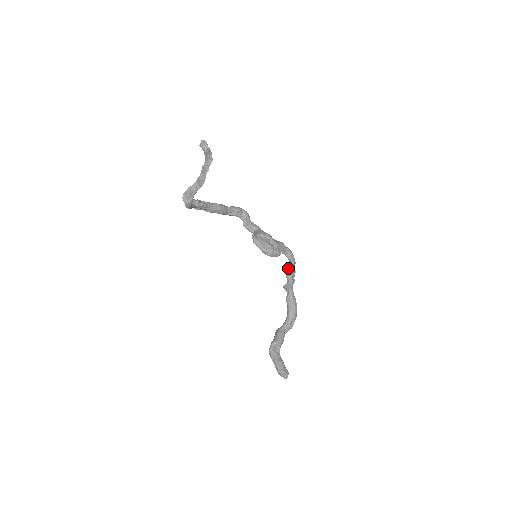
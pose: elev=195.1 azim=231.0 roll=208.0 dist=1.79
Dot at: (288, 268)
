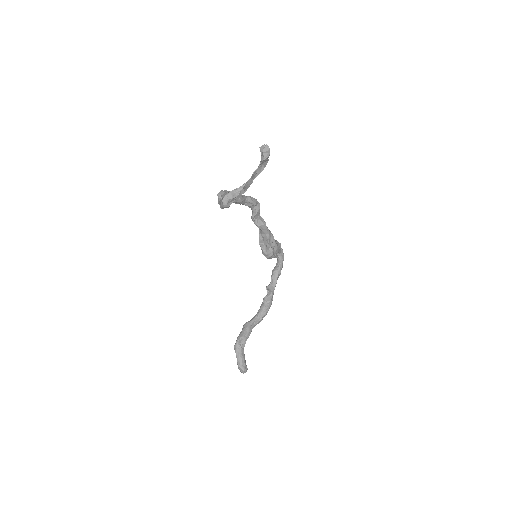
Dot at: (276, 269)
